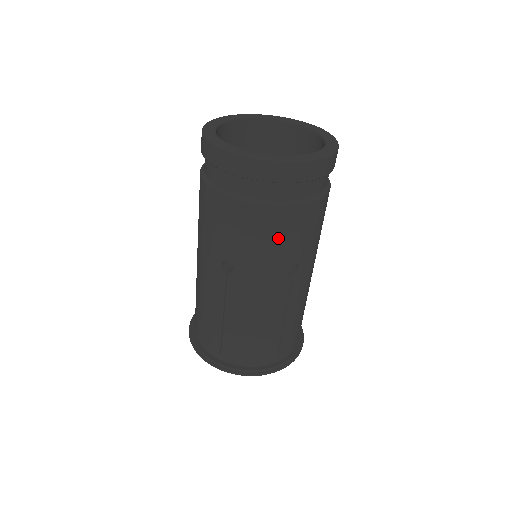
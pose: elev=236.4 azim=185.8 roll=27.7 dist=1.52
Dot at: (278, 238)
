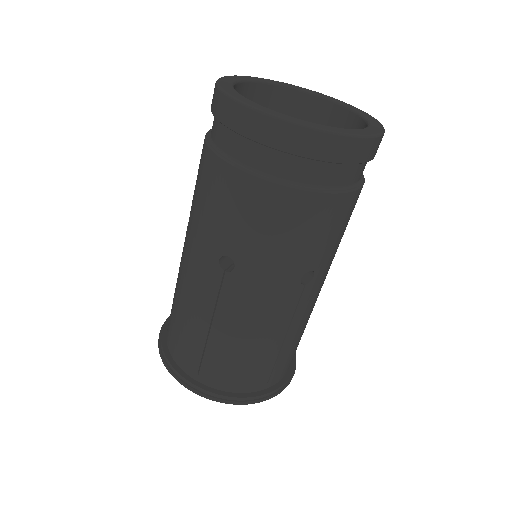
Dot at: (299, 234)
